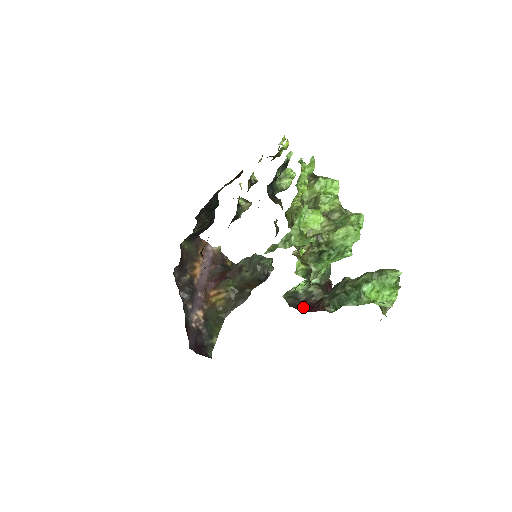
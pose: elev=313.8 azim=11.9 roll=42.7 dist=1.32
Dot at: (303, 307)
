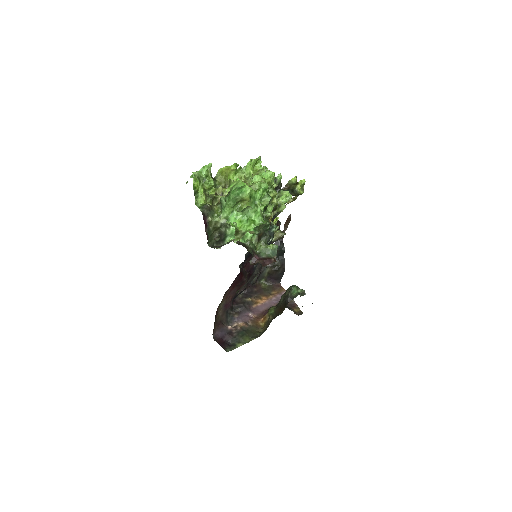
Dot at: occluded
